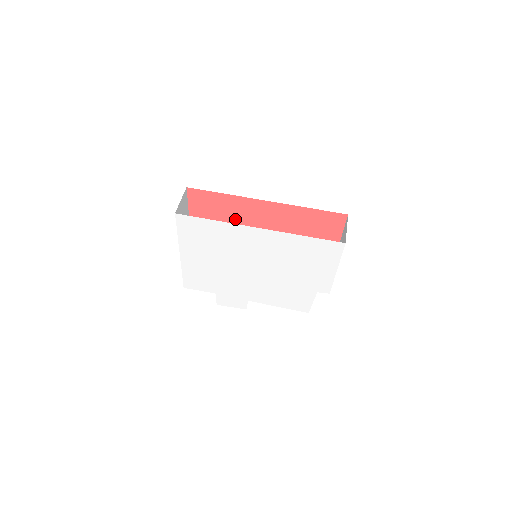
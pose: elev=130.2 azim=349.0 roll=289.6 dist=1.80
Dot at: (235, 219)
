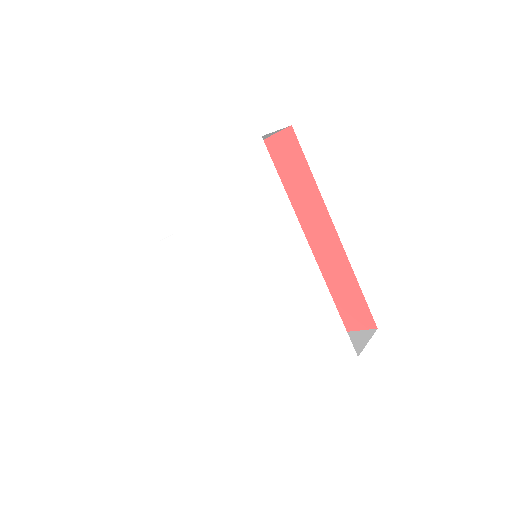
Dot at: occluded
